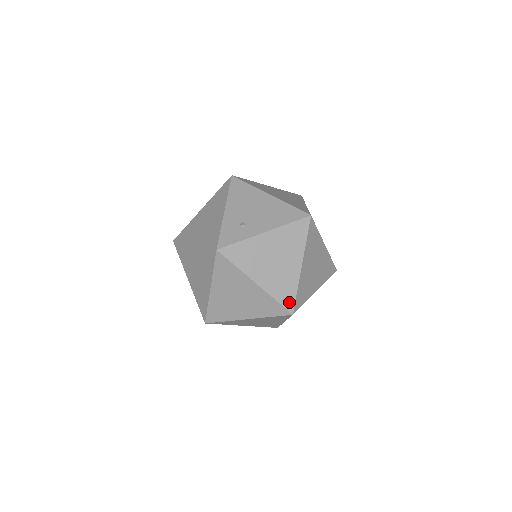
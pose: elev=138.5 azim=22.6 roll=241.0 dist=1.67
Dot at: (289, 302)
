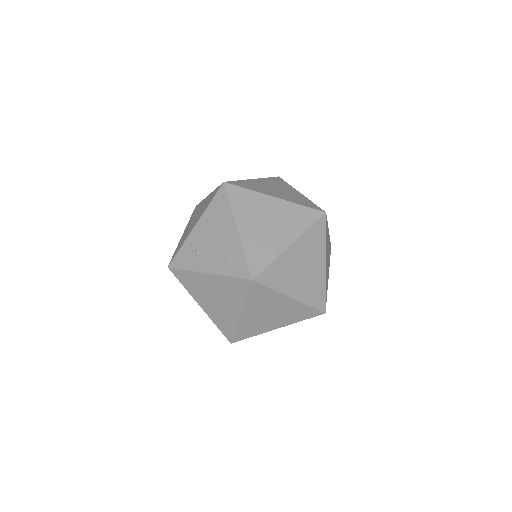
Dot at: (228, 334)
